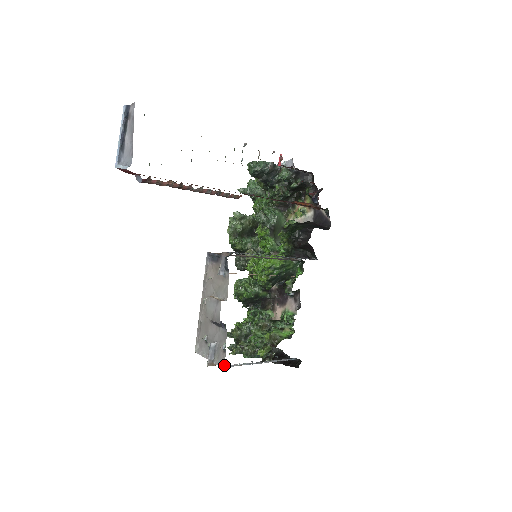
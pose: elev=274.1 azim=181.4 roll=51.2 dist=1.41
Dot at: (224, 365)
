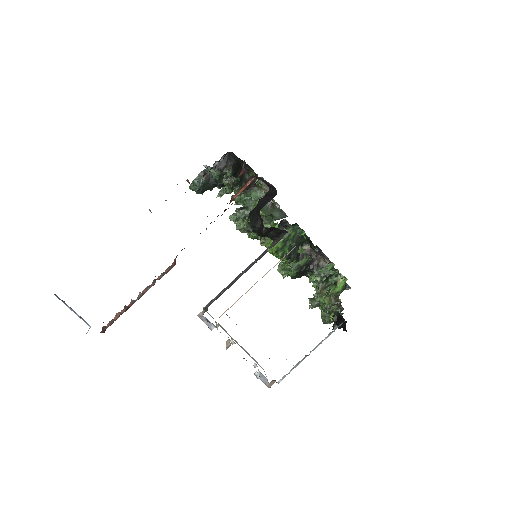
Dot at: occluded
